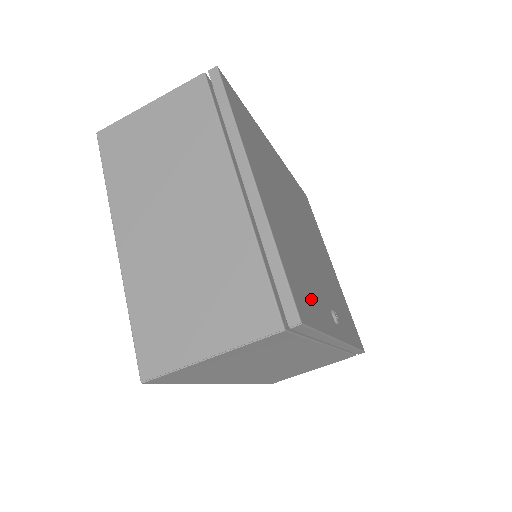
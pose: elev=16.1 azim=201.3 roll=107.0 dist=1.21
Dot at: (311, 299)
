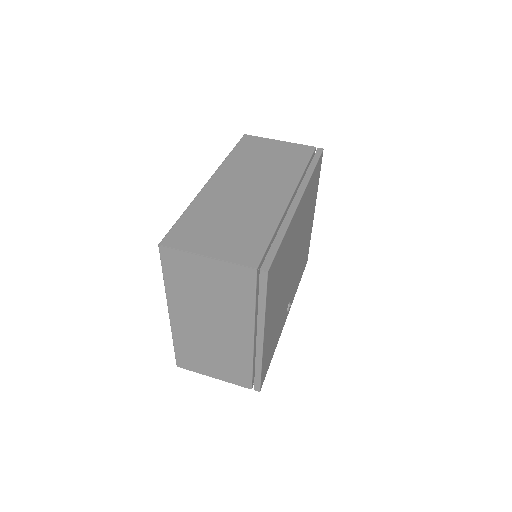
Dot at: (273, 346)
